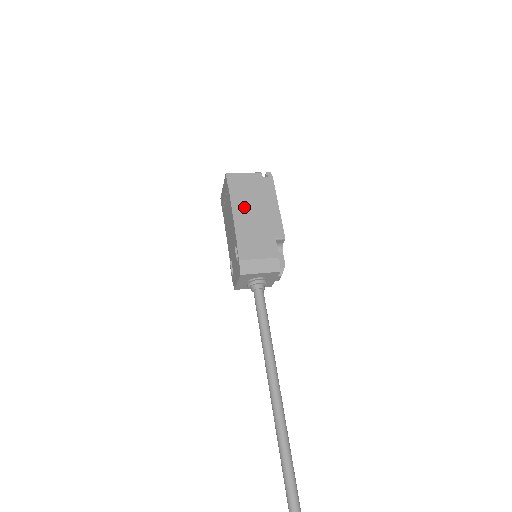
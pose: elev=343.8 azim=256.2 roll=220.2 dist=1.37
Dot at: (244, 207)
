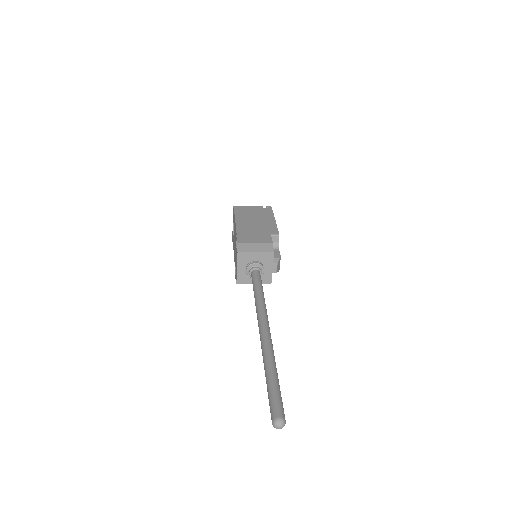
Dot at: (246, 220)
